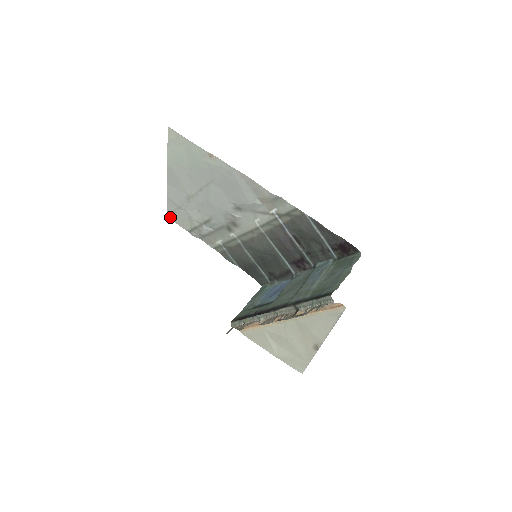
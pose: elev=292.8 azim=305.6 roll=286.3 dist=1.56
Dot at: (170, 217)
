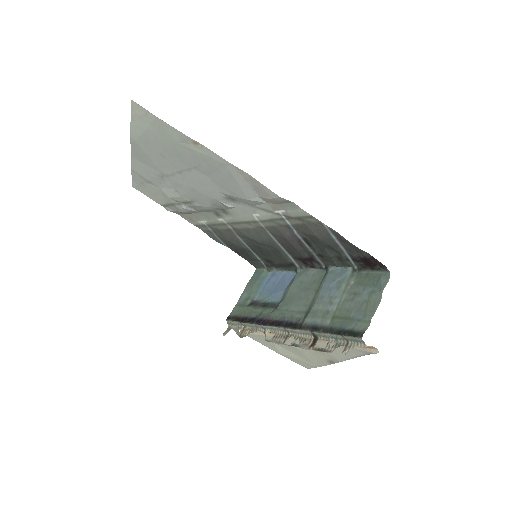
Dot at: (136, 188)
